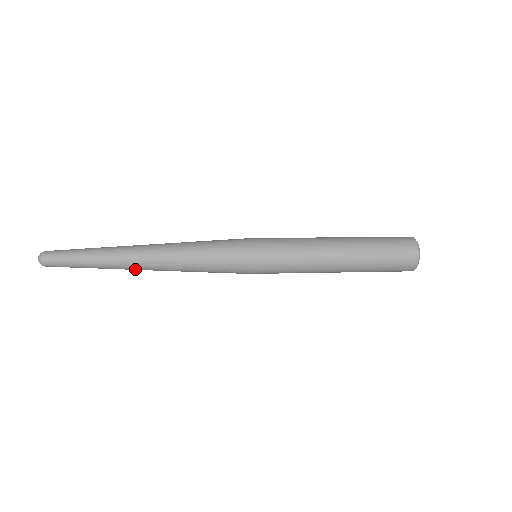
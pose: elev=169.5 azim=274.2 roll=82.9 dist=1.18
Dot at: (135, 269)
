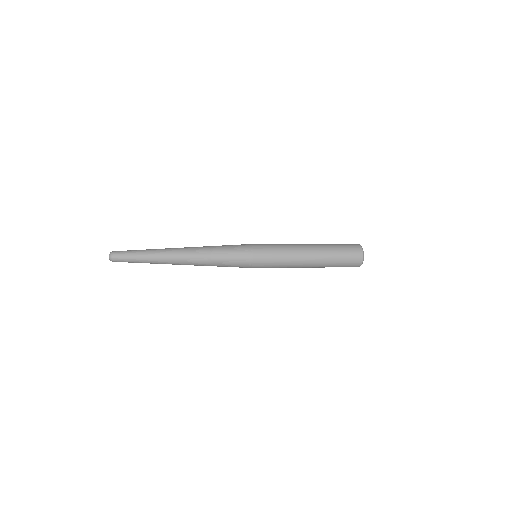
Dot at: (175, 262)
